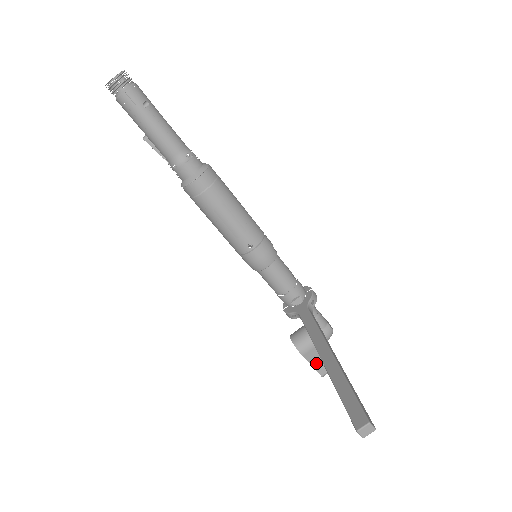
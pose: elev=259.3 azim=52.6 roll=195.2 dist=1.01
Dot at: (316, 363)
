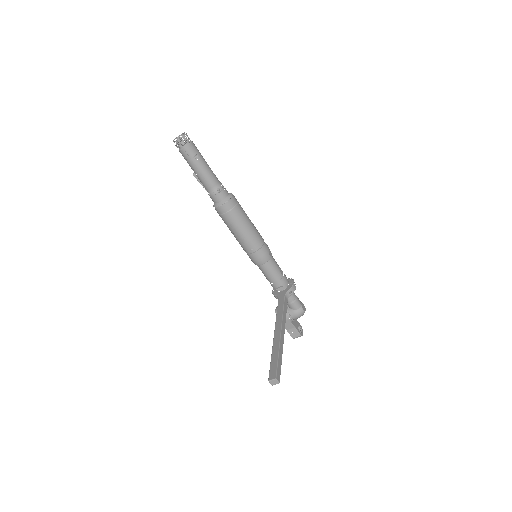
Dot at: (290, 329)
